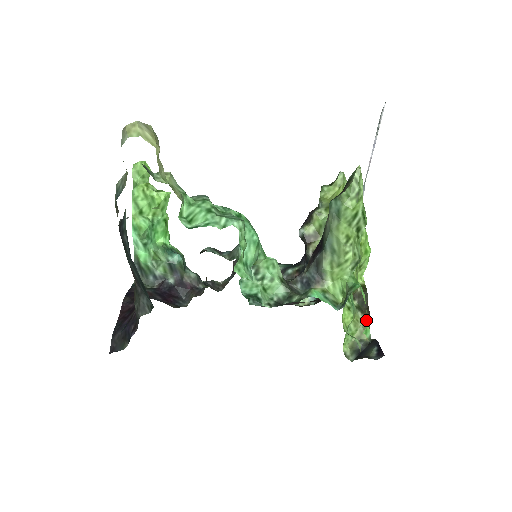
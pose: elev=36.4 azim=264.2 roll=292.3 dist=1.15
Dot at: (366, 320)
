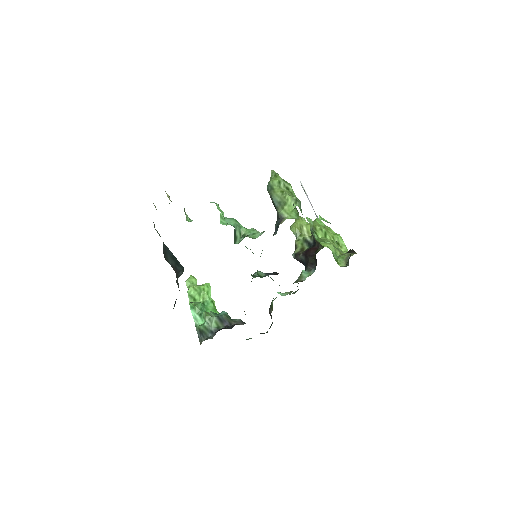
Dot at: (352, 252)
